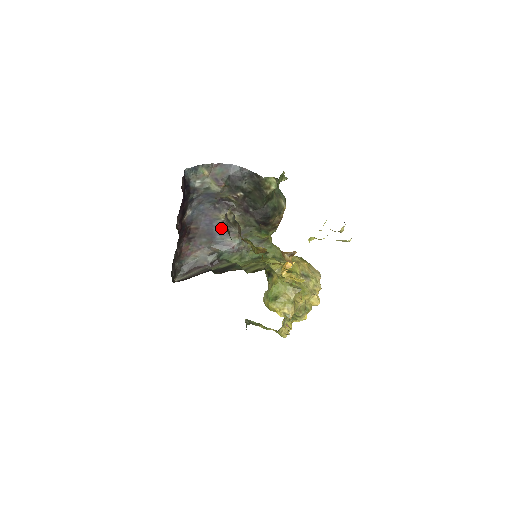
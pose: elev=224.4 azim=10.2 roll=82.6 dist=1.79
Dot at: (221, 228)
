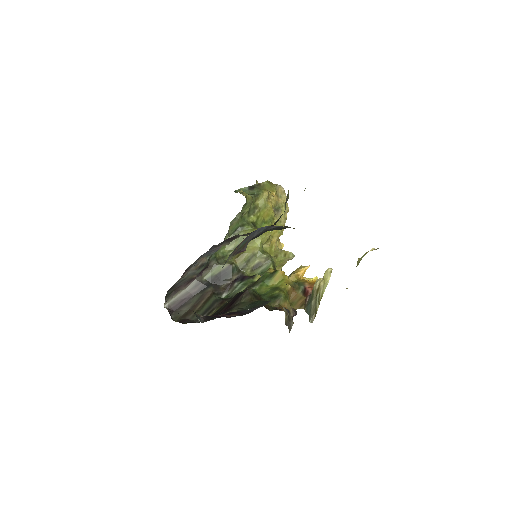
Dot at: occluded
